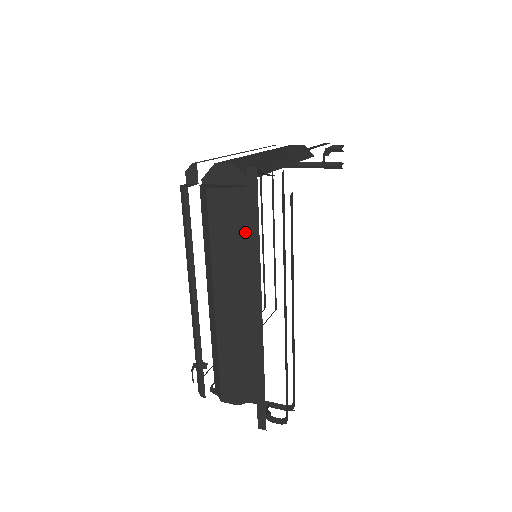
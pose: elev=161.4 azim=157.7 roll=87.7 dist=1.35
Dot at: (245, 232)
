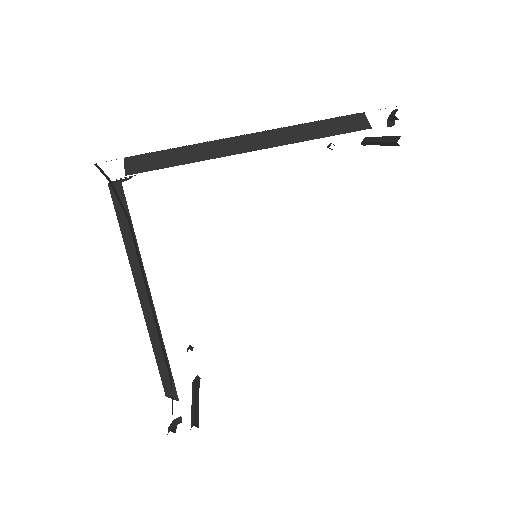
Dot at: occluded
